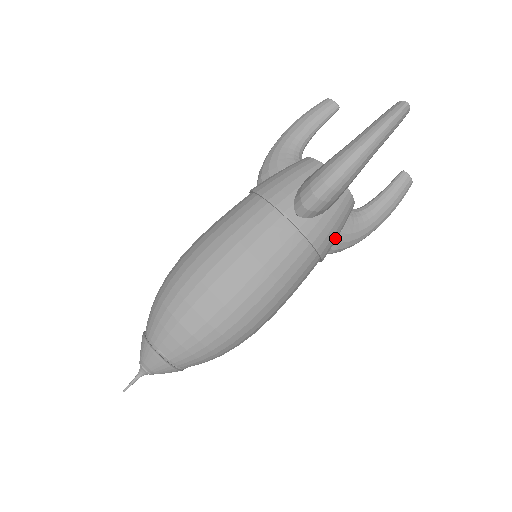
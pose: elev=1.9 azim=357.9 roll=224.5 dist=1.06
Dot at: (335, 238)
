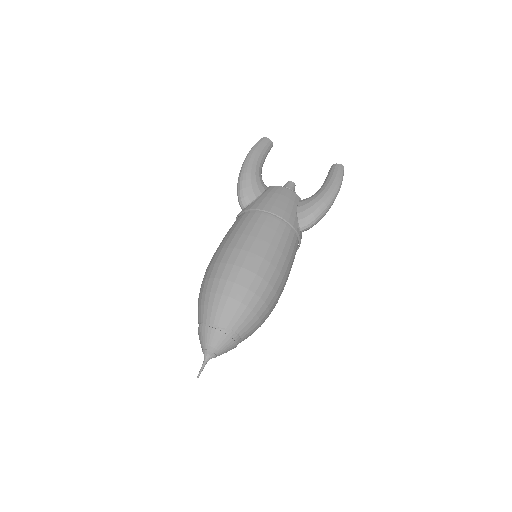
Dot at: (281, 205)
